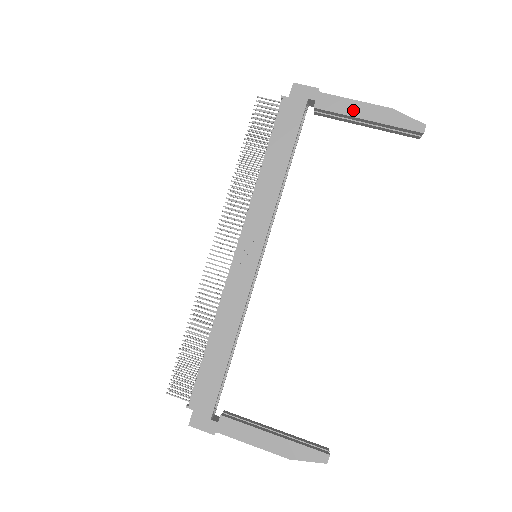
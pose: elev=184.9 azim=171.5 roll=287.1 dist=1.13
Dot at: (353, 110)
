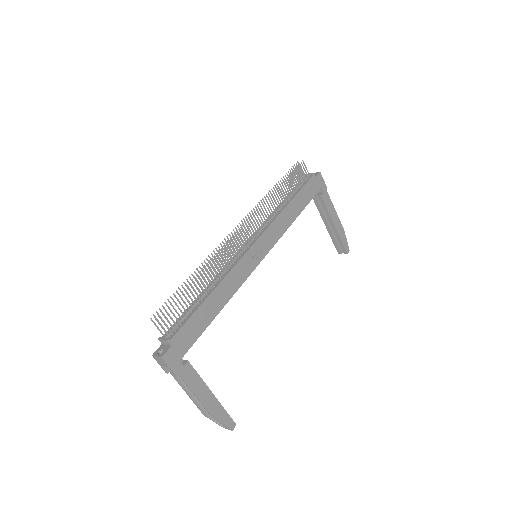
Dot at: (333, 214)
